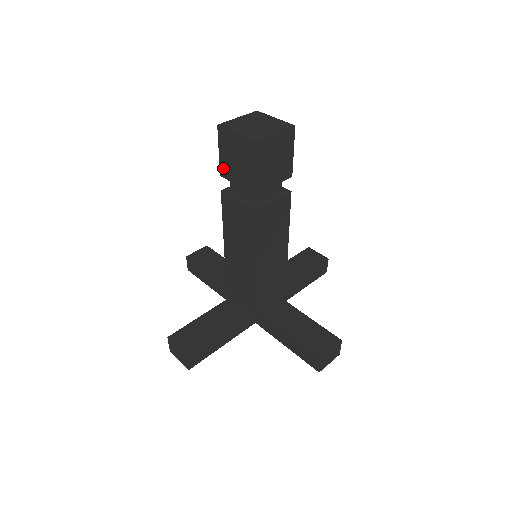
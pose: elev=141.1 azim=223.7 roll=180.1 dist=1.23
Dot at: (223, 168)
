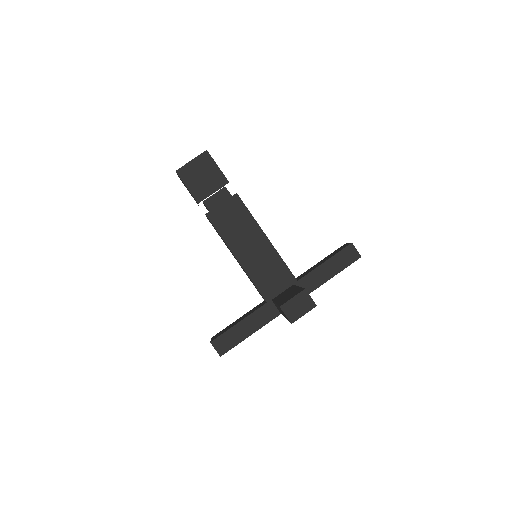
Dot at: occluded
